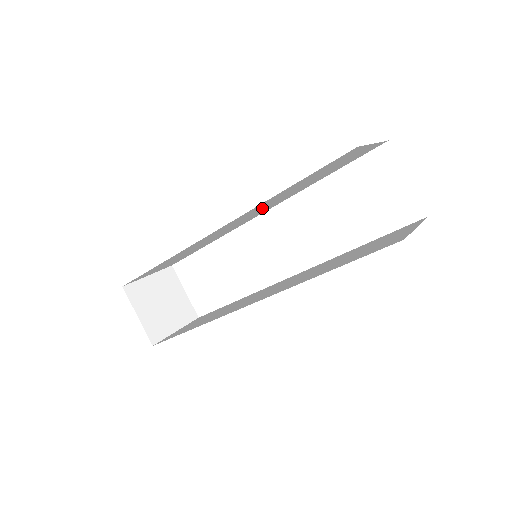
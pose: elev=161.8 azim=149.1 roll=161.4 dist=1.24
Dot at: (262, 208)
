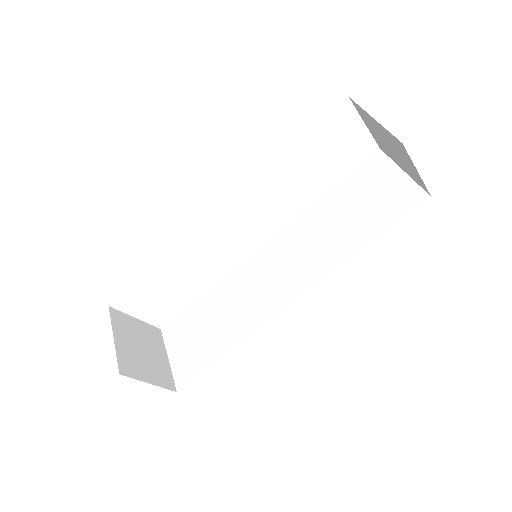
Dot at: occluded
